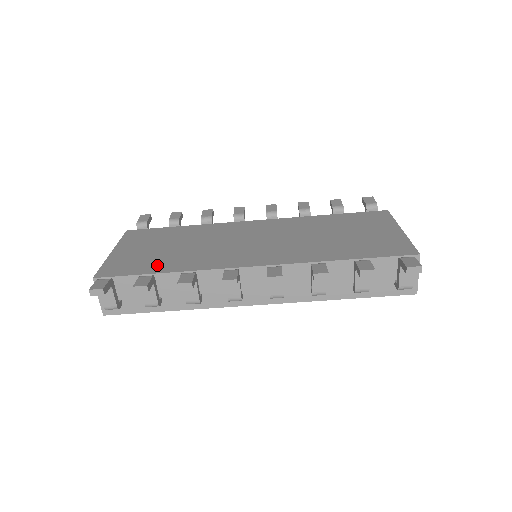
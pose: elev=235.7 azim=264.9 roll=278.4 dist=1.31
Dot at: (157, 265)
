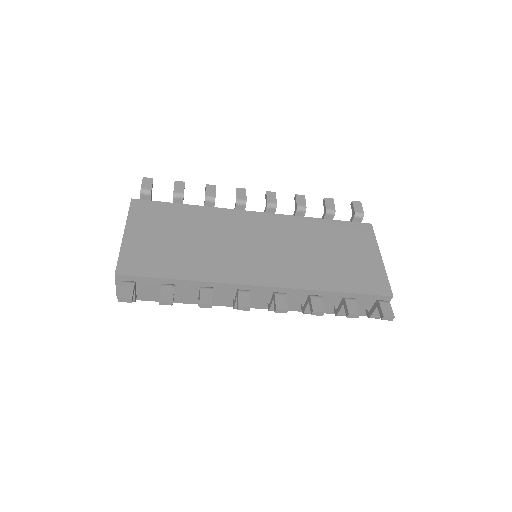
Dot at: (174, 266)
